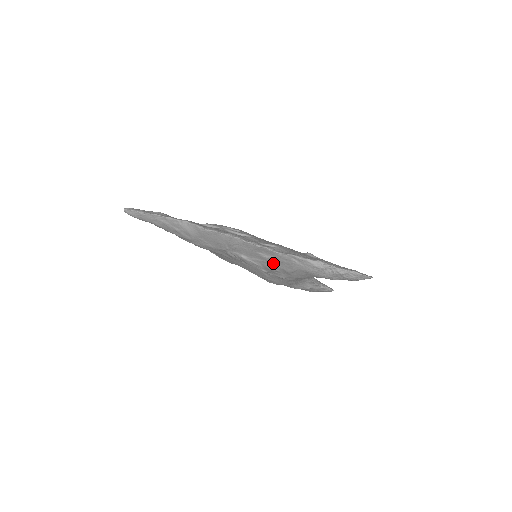
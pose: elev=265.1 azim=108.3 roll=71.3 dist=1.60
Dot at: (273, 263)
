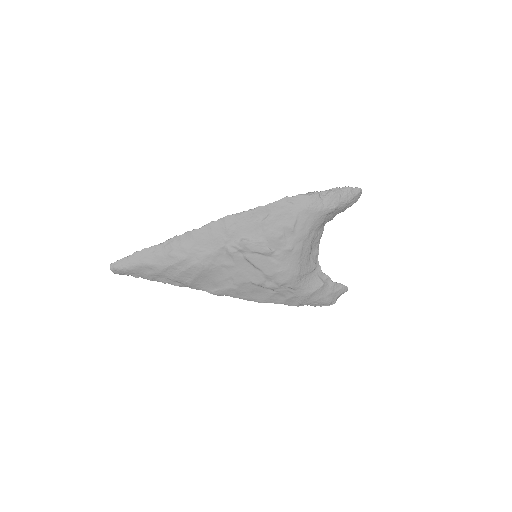
Dot at: (273, 224)
